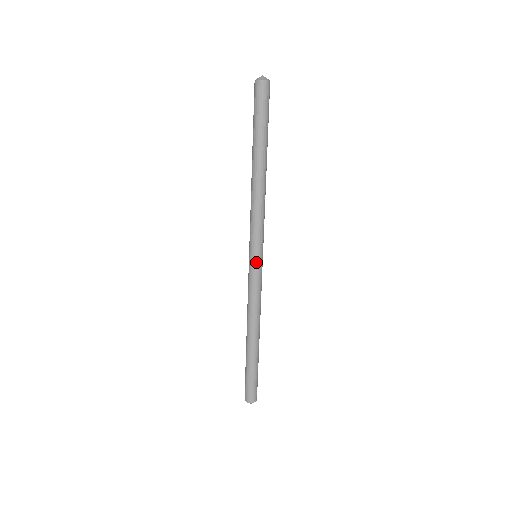
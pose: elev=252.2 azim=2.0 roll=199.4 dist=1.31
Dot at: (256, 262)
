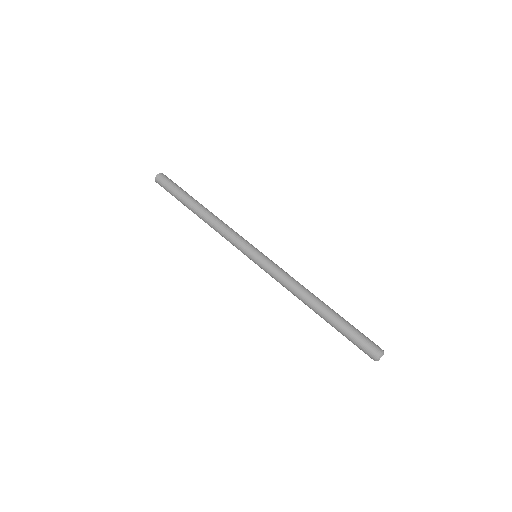
Dot at: (257, 258)
